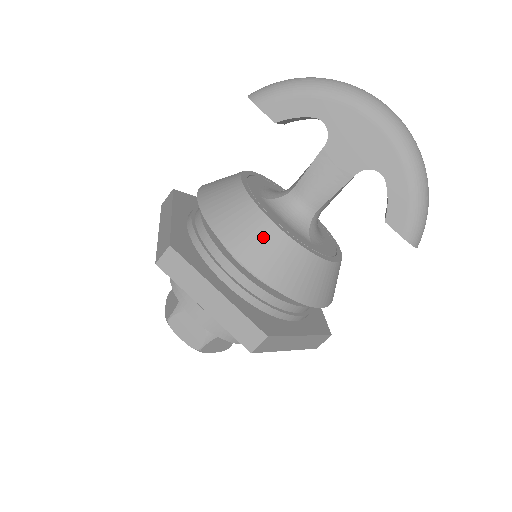
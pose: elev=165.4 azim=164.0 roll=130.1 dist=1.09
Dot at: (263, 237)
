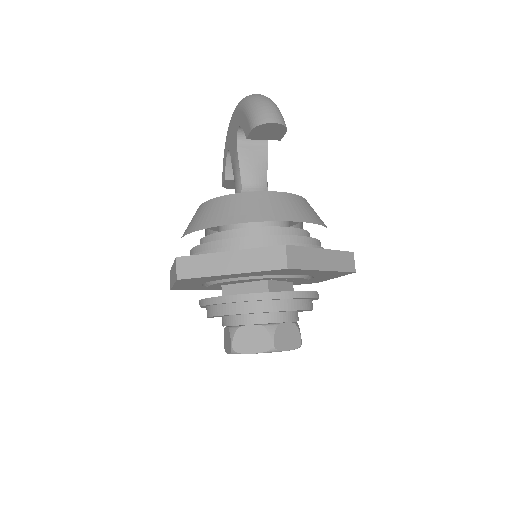
Dot at: occluded
